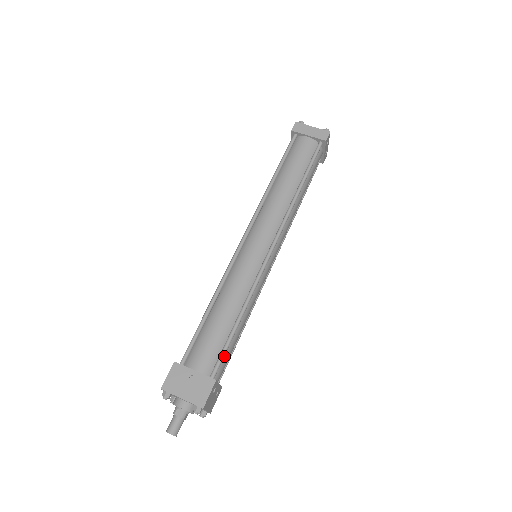
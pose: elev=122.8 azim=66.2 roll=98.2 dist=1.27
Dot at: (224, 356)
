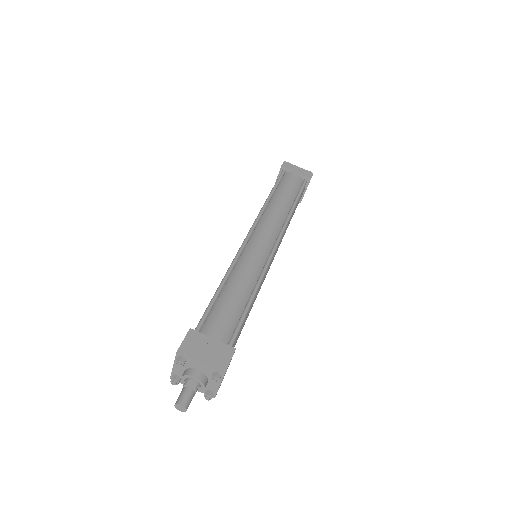
Dot at: occluded
